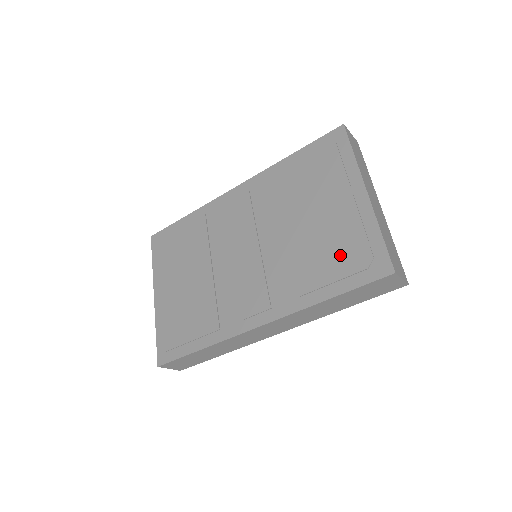
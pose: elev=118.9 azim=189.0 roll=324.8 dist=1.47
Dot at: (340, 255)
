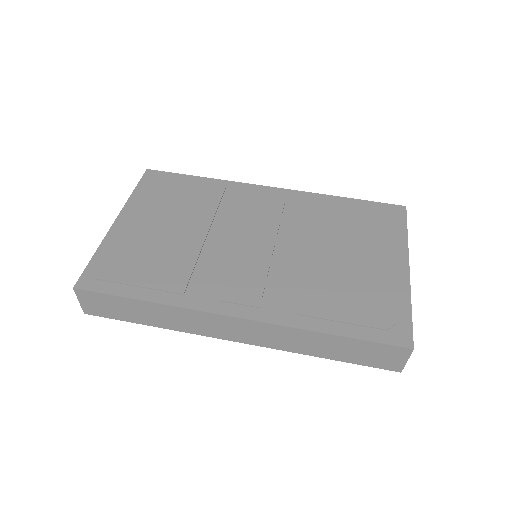
Dot at: (362, 302)
